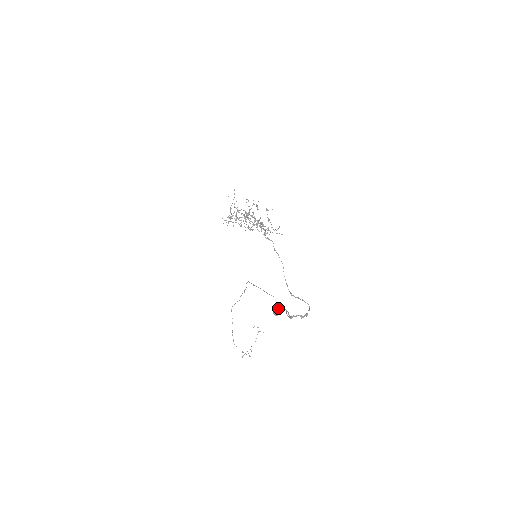
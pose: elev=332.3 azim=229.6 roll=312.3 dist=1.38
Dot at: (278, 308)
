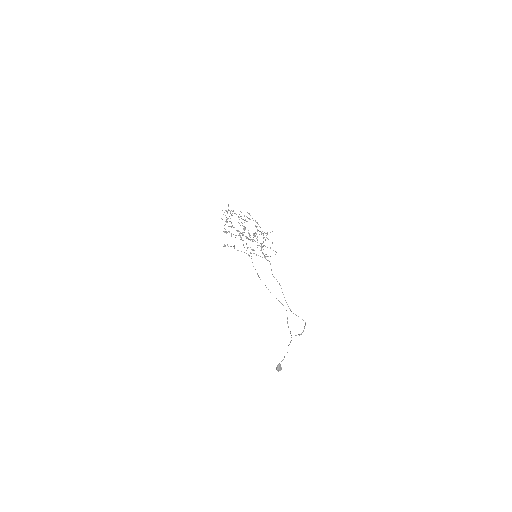
Dot at: (280, 368)
